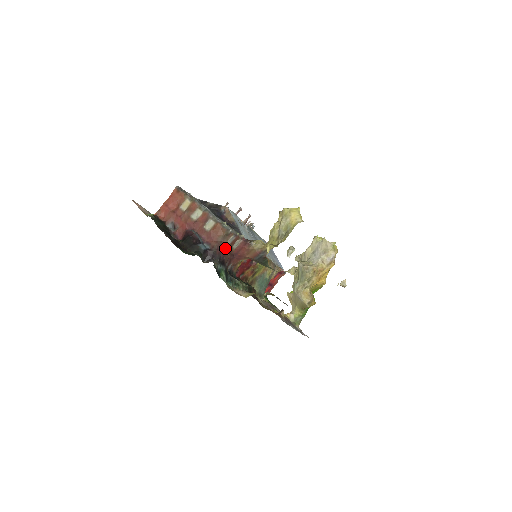
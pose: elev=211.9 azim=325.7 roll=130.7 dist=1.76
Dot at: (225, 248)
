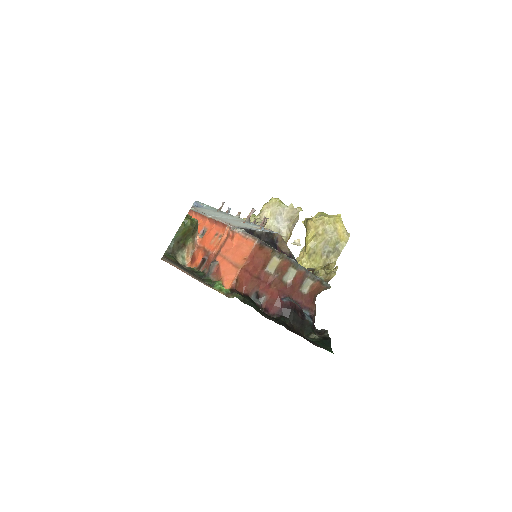
Dot at: occluded
